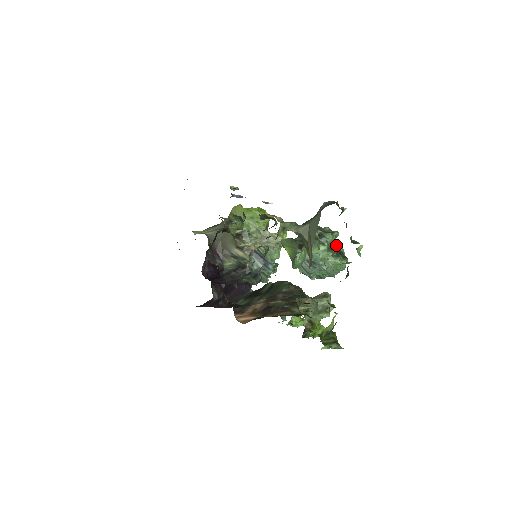
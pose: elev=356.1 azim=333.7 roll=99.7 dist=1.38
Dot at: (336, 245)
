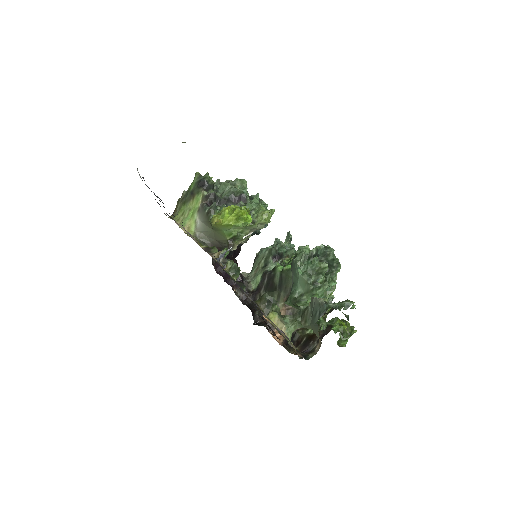
Dot at: (326, 257)
